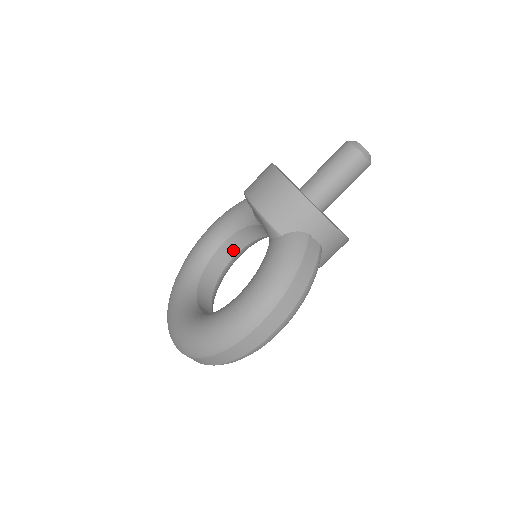
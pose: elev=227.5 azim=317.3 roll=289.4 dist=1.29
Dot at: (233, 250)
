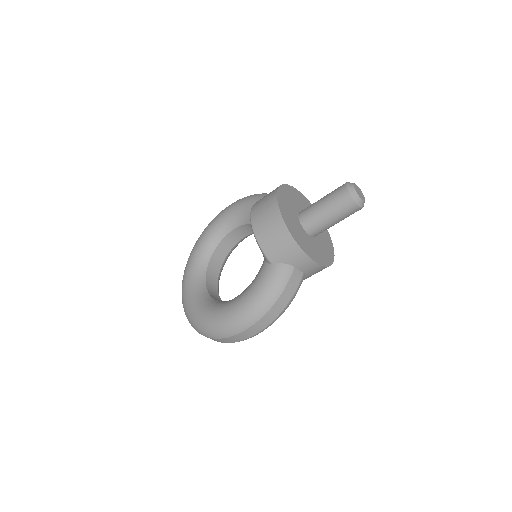
Dot at: (242, 234)
